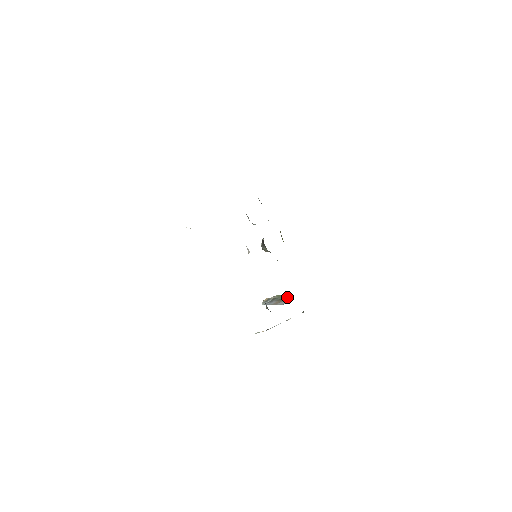
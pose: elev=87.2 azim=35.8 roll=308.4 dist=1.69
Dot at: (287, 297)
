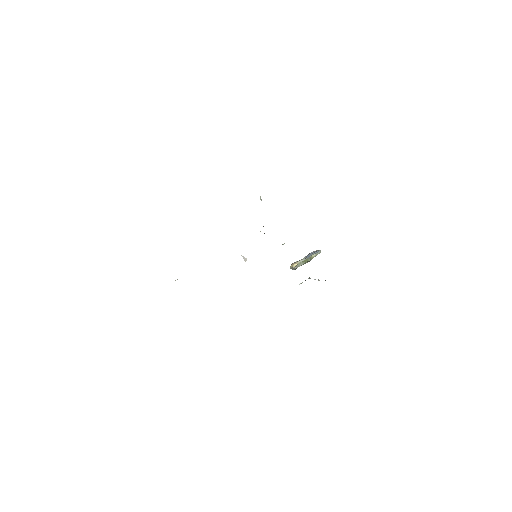
Dot at: (310, 260)
